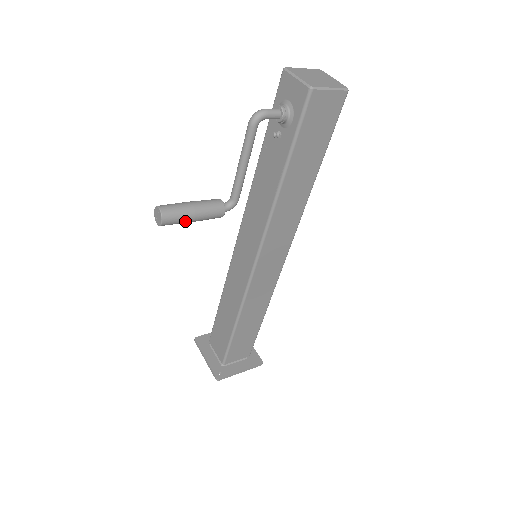
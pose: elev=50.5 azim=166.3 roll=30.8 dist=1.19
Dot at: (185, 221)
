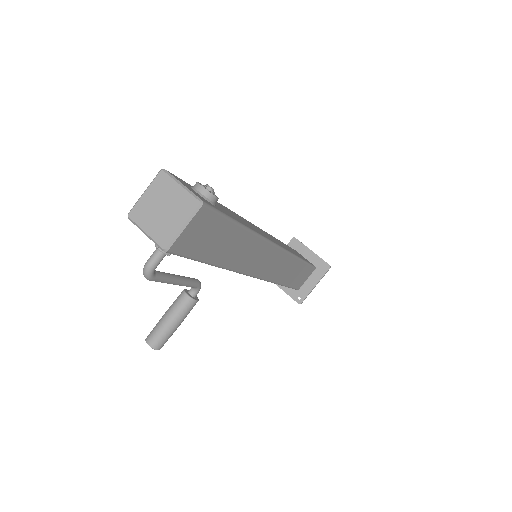
Dot at: occluded
